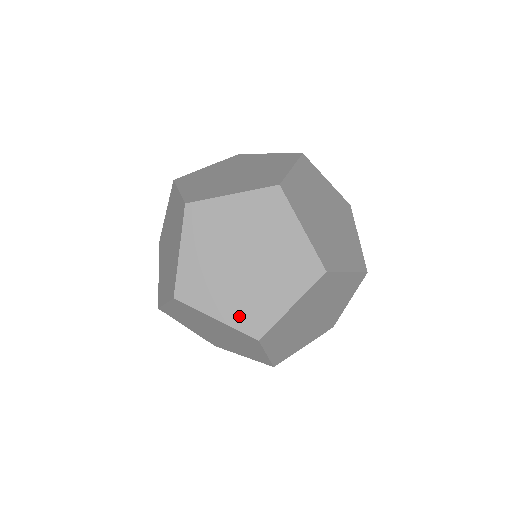
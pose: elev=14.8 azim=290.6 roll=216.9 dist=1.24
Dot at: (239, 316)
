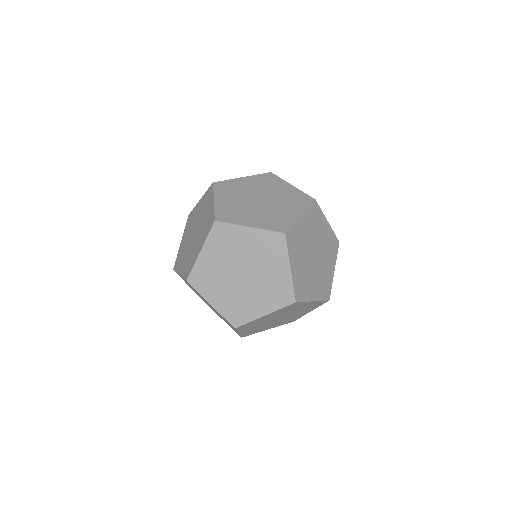
Dot at: occluded
